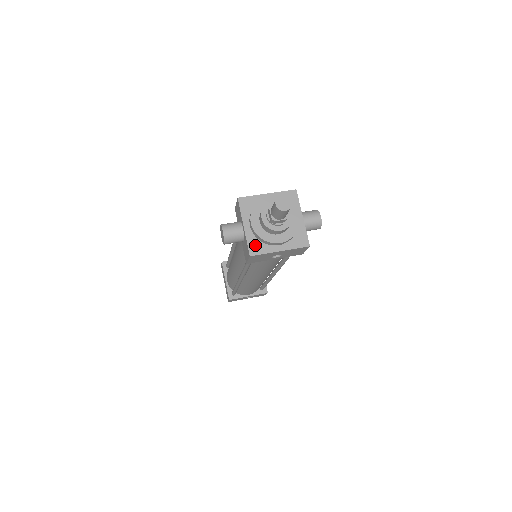
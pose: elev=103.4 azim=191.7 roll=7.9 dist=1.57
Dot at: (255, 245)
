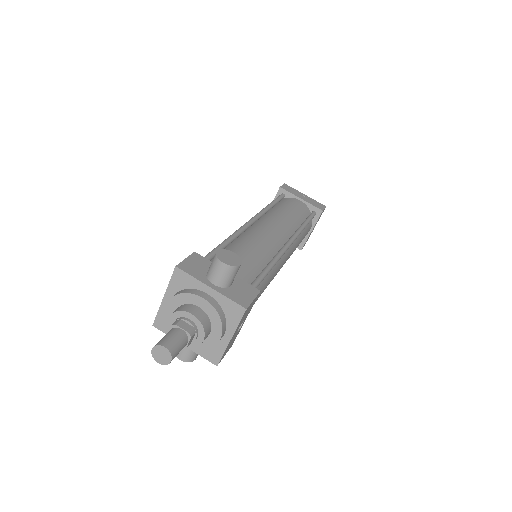
Dot at: (209, 353)
